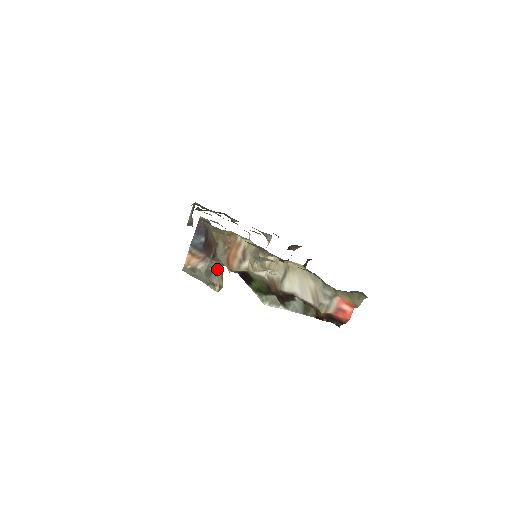
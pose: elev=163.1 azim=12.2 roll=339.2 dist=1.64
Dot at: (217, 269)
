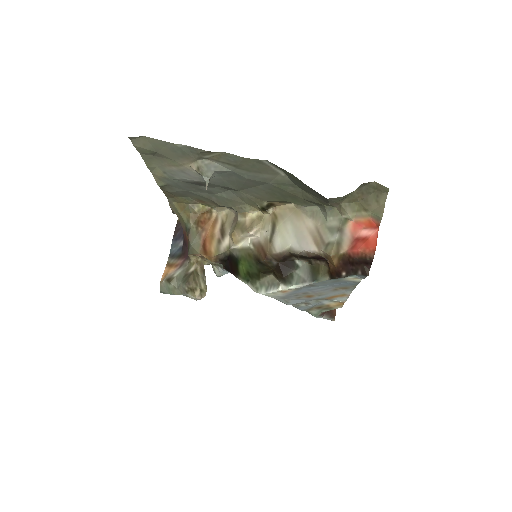
Dot at: (197, 269)
